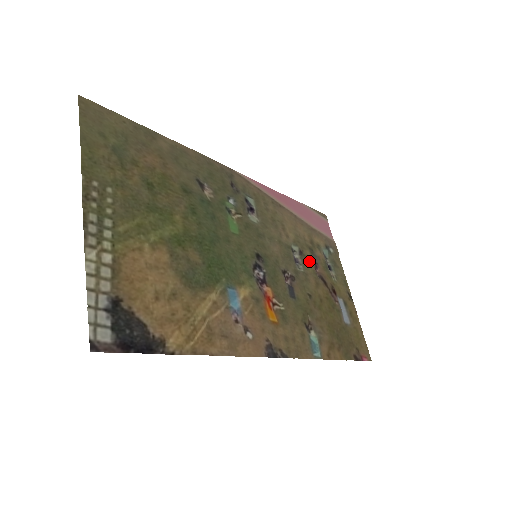
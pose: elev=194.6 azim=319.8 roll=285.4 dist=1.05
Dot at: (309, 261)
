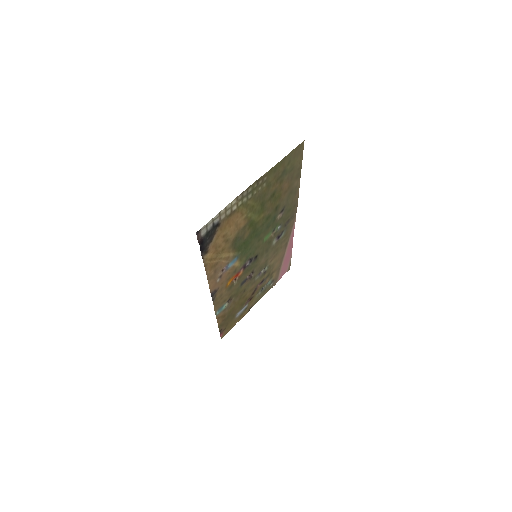
Dot at: (262, 279)
